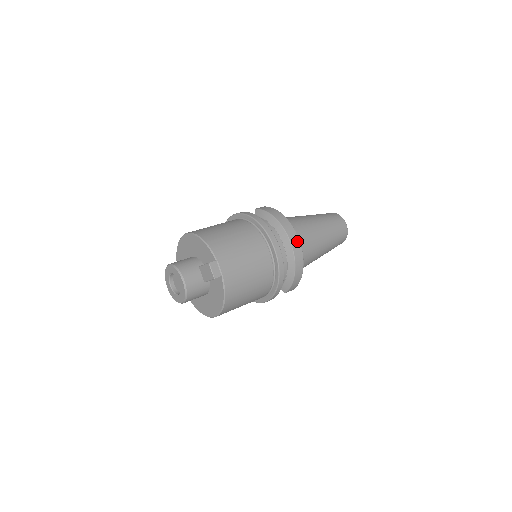
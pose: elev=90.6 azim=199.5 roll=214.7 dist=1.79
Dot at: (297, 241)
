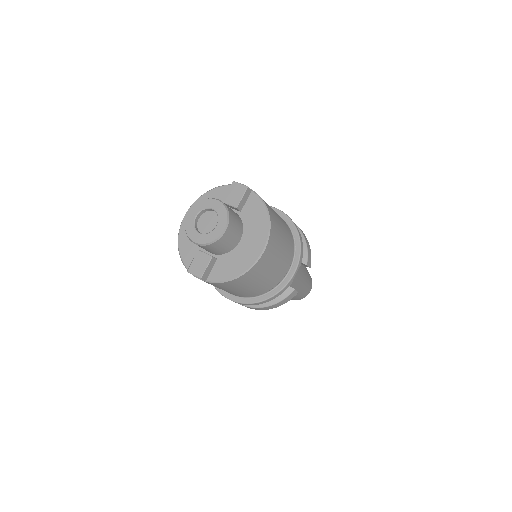
Dot at: occluded
